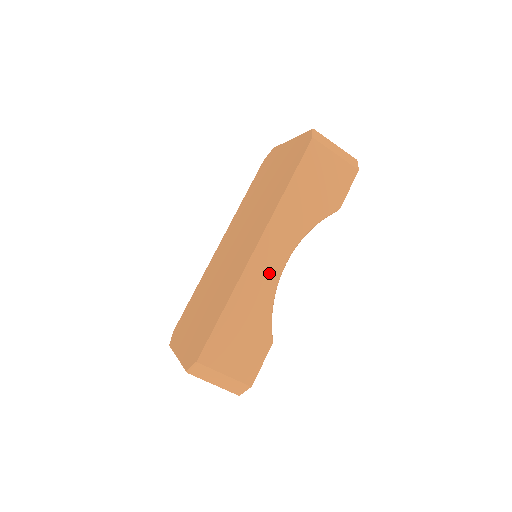
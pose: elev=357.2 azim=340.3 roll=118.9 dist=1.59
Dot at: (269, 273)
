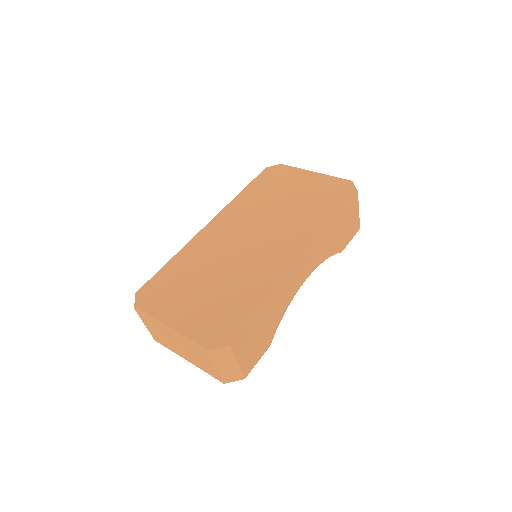
Dot at: (296, 284)
